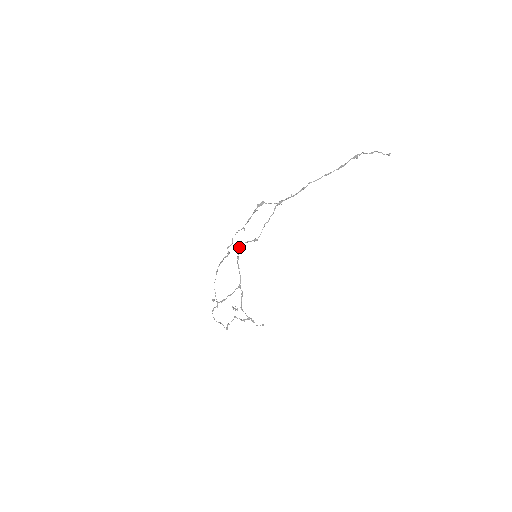
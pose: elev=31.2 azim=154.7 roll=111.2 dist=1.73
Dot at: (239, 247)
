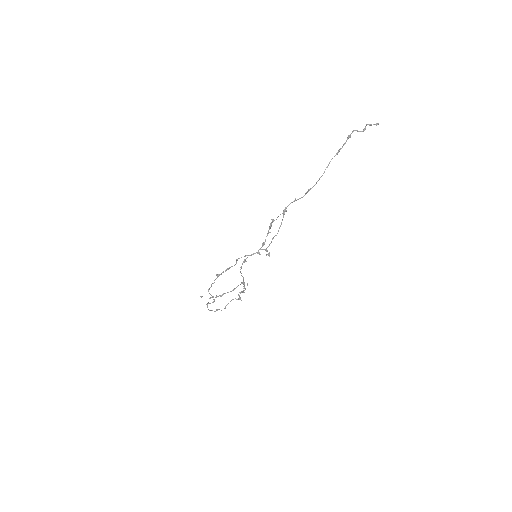
Dot at: occluded
